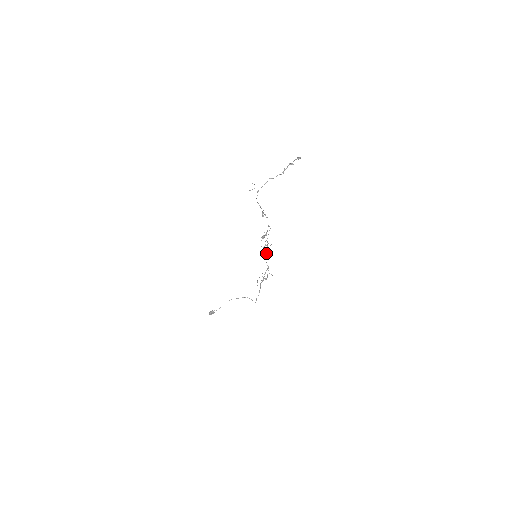
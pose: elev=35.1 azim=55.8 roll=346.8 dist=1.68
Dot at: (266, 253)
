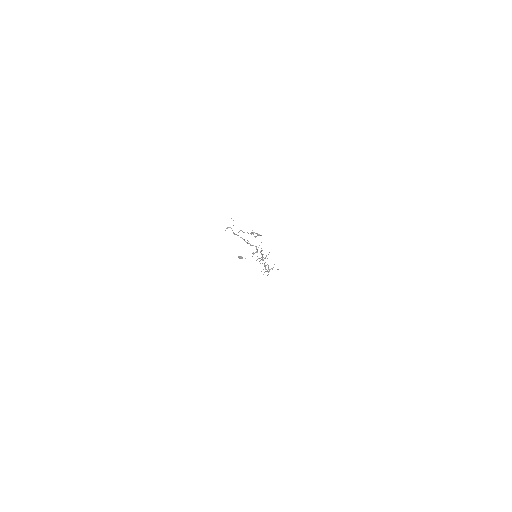
Dot at: (263, 260)
